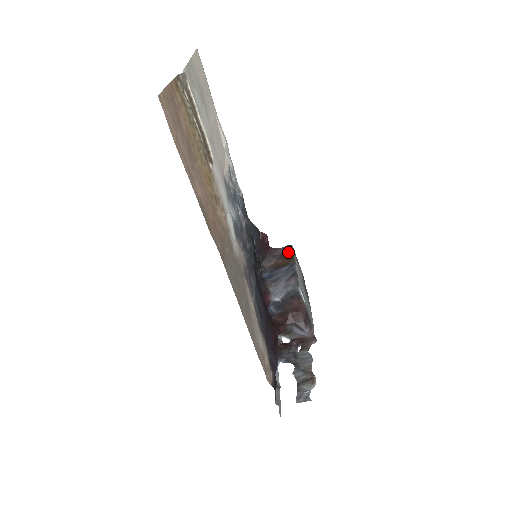
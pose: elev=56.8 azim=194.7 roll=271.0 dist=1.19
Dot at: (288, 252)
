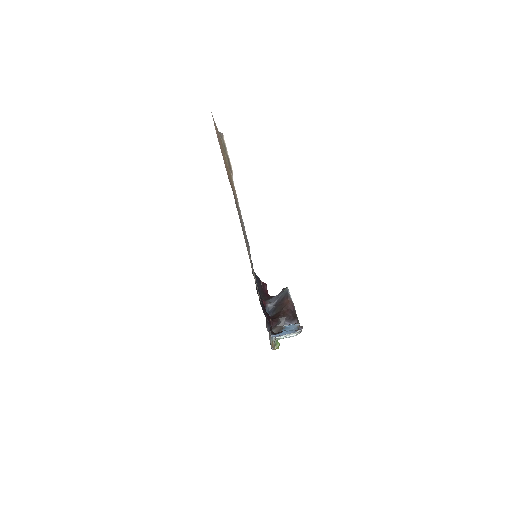
Dot at: occluded
